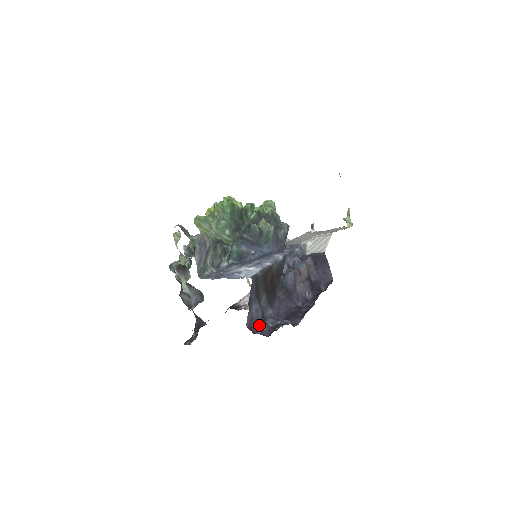
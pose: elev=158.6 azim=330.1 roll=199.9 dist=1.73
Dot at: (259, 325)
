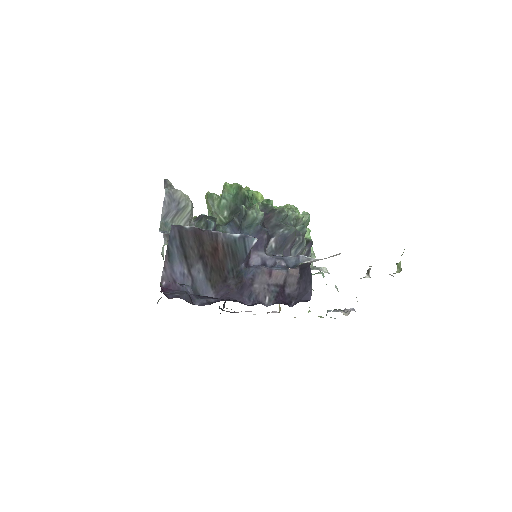
Dot at: (178, 292)
